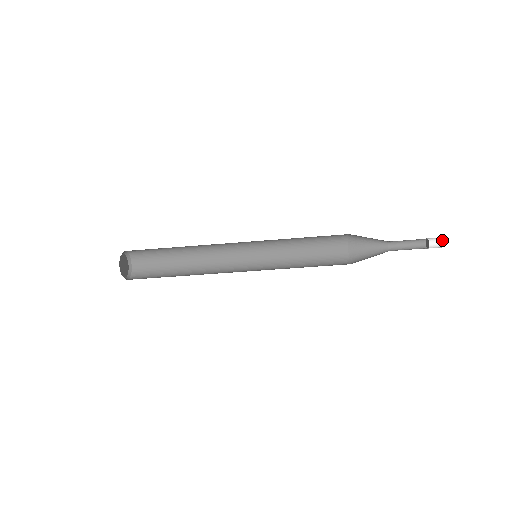
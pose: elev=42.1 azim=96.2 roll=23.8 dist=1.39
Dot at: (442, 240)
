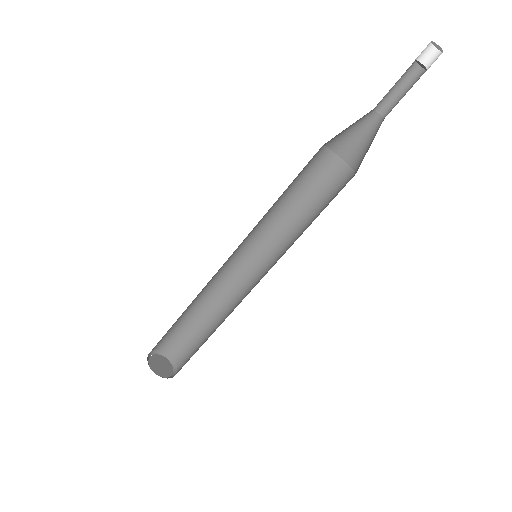
Dot at: (431, 42)
